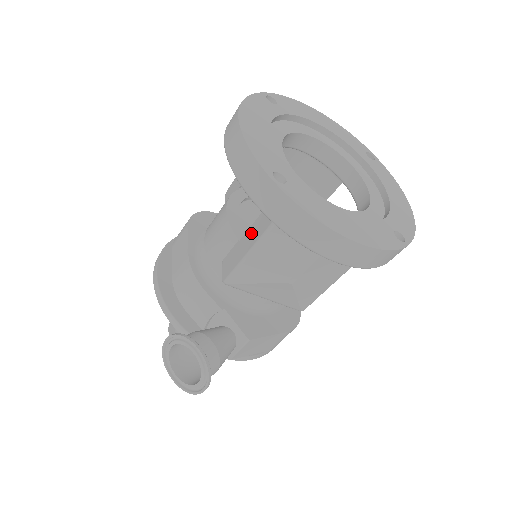
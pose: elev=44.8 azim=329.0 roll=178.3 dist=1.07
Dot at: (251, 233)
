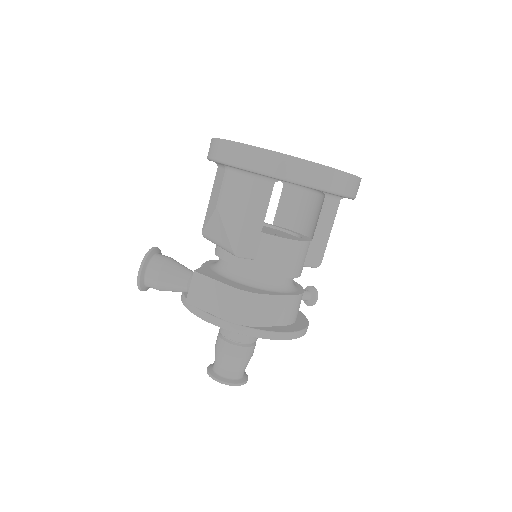
Dot at: occluded
